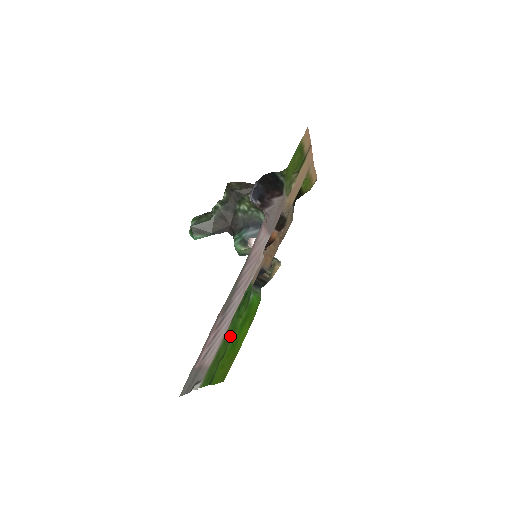
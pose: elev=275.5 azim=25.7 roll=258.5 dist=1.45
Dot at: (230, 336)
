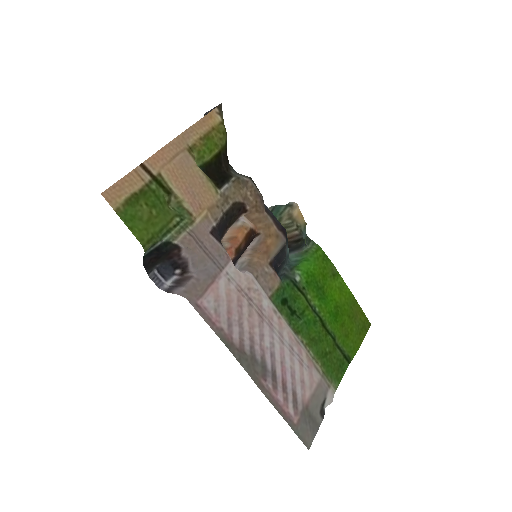
Dot at: (316, 330)
